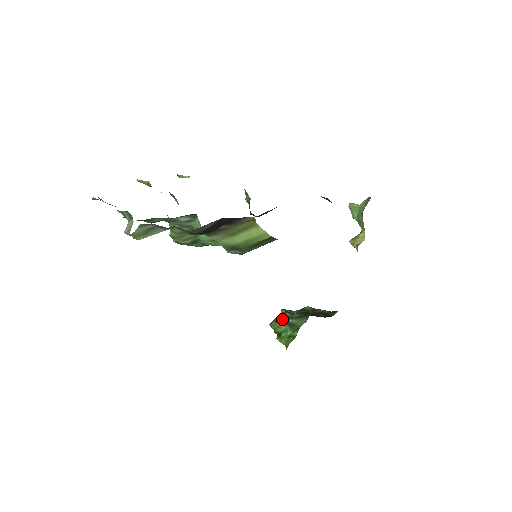
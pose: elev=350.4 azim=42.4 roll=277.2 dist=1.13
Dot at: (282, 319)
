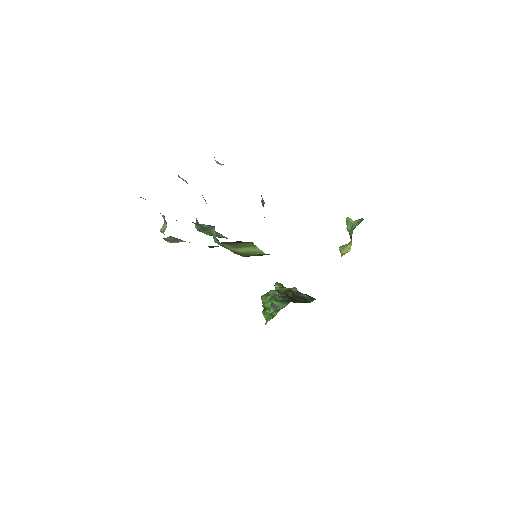
Dot at: (271, 296)
